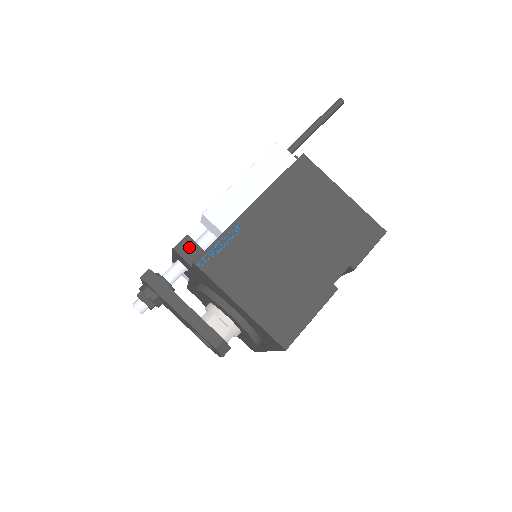
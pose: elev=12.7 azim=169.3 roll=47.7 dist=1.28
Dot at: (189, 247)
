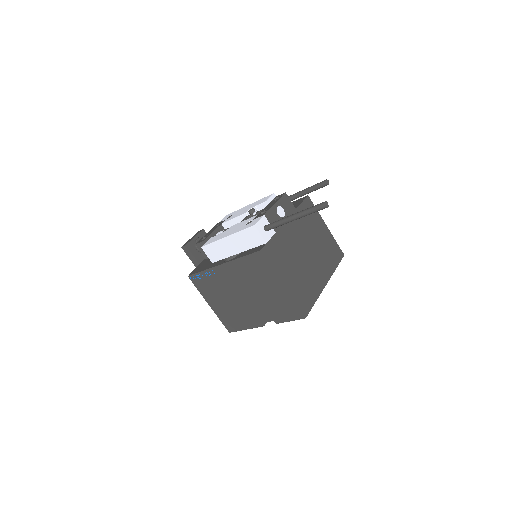
Dot at: occluded
